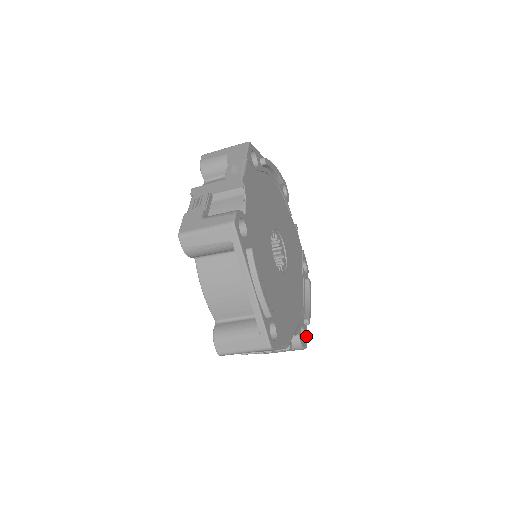
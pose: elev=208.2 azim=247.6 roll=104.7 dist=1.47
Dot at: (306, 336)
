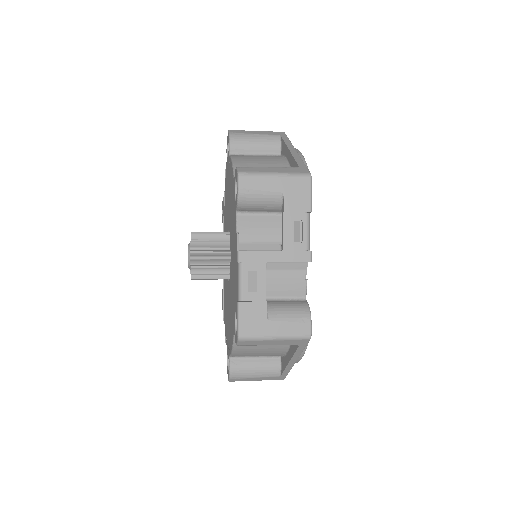
Dot at: occluded
